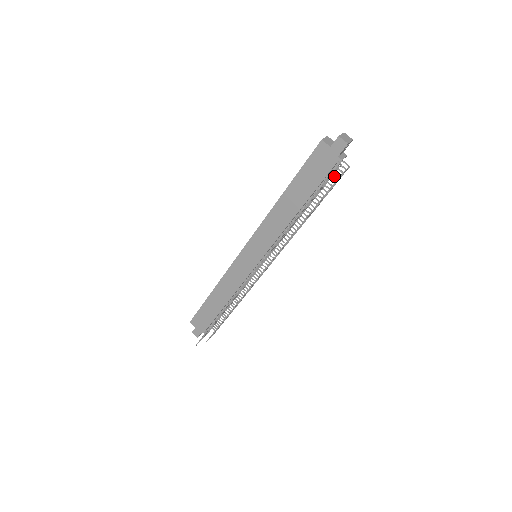
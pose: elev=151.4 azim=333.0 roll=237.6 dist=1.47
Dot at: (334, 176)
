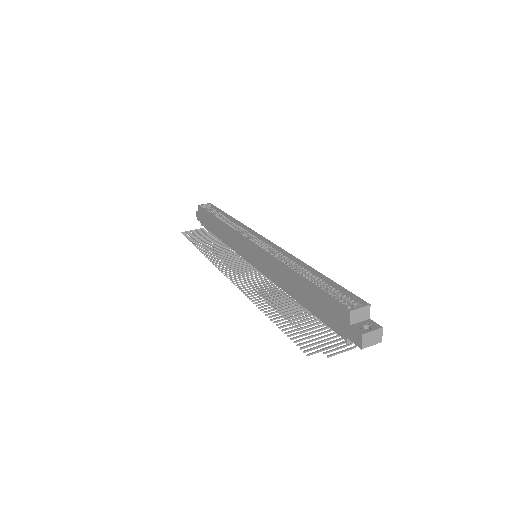
Dot at: occluded
